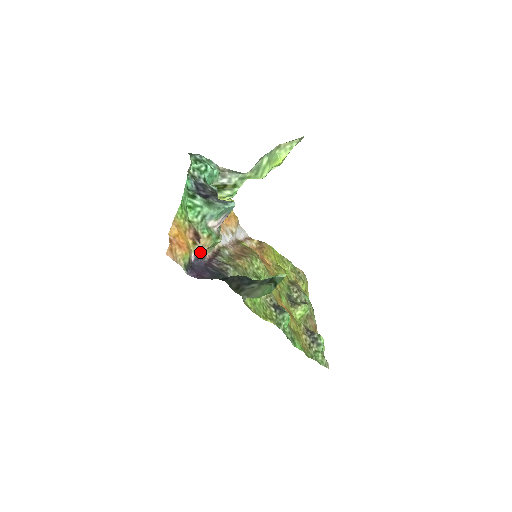
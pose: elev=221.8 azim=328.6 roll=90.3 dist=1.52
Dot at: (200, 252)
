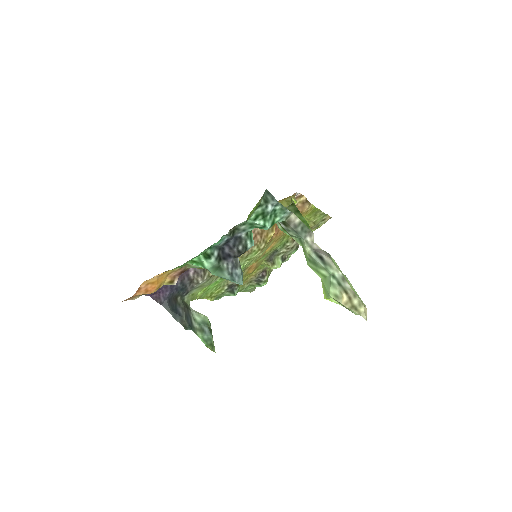
Dot at: occluded
